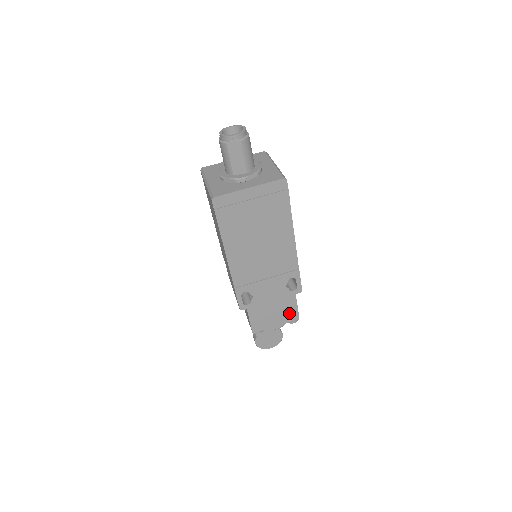
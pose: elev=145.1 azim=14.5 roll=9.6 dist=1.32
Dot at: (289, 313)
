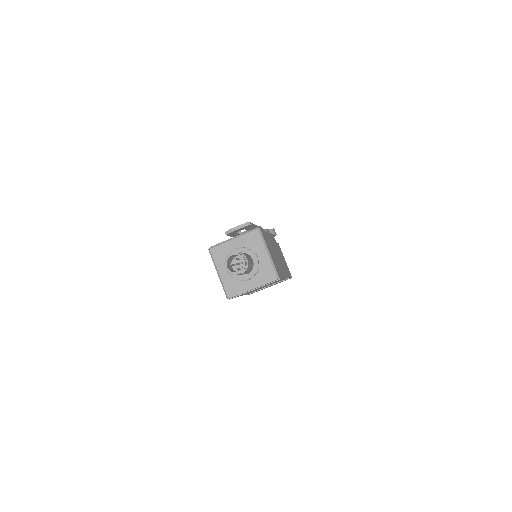
Dot at: occluded
